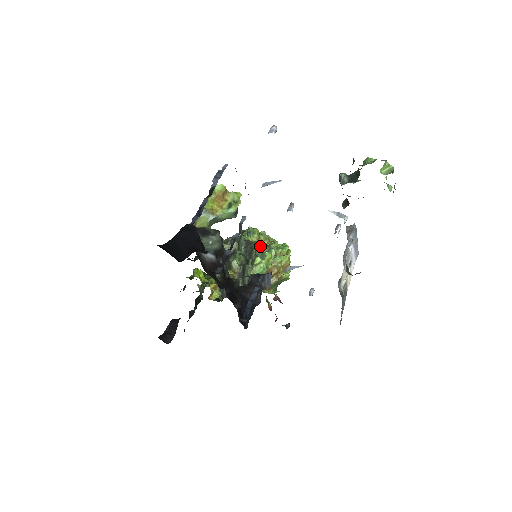
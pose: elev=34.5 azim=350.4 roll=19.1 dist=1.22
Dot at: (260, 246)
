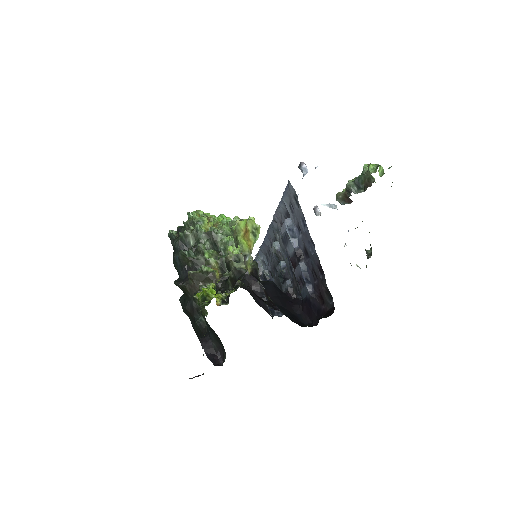
Dot at: occluded
